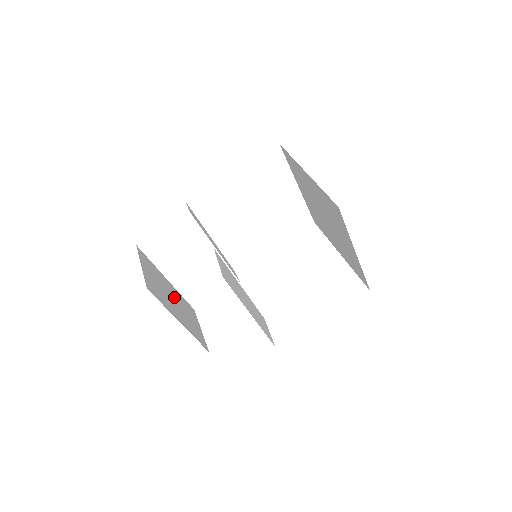
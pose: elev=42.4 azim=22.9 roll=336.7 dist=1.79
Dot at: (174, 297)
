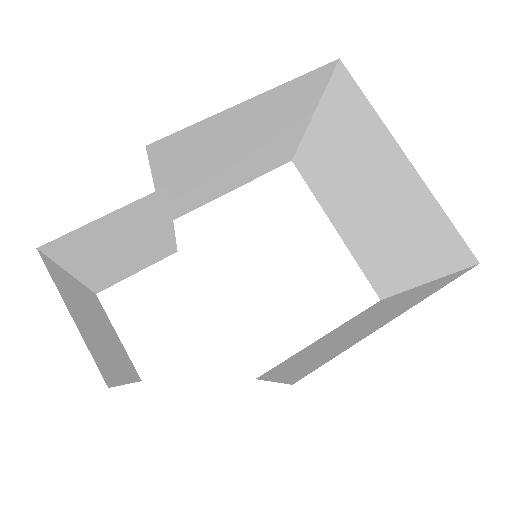
Dot at: (94, 316)
